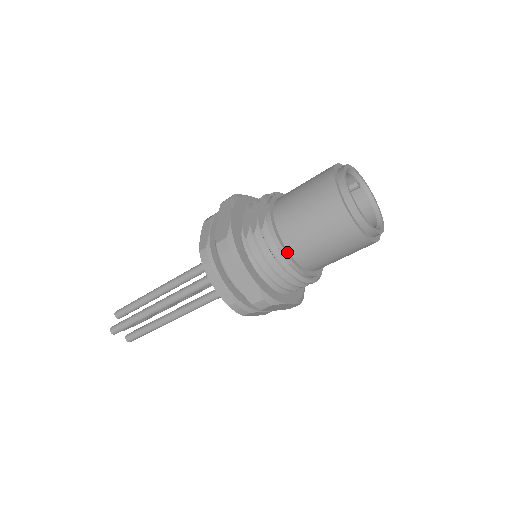
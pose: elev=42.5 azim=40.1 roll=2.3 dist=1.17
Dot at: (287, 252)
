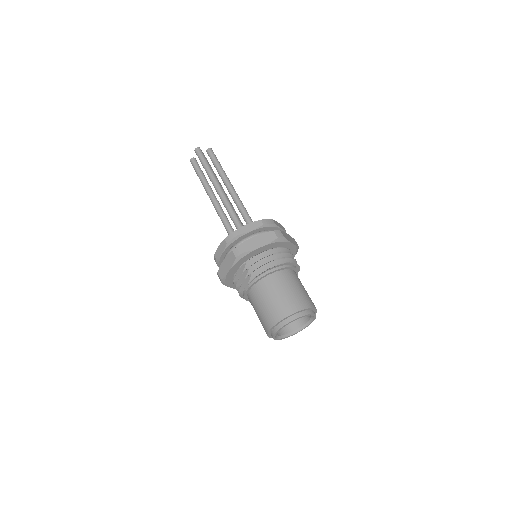
Dot at: occluded
